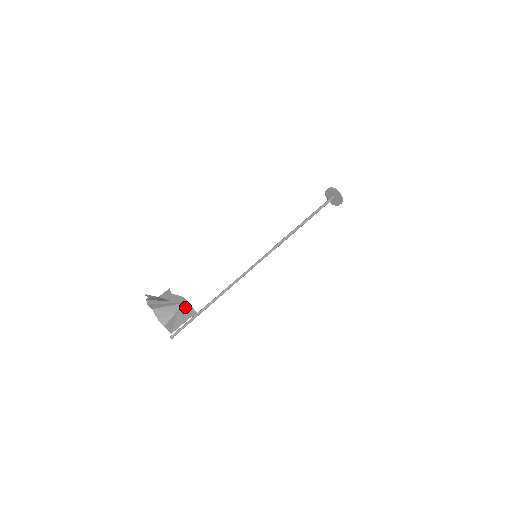
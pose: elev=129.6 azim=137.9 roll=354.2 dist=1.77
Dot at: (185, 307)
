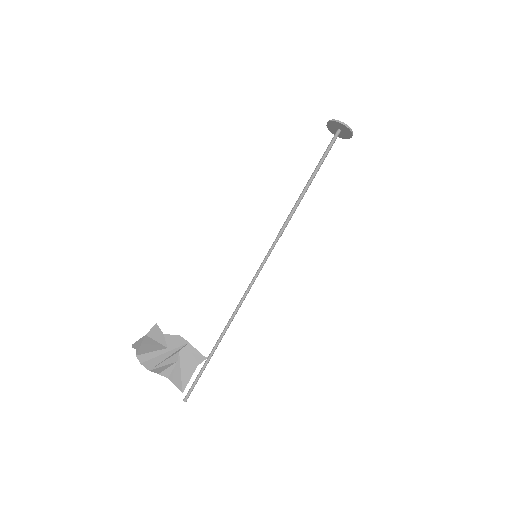
Dot at: (187, 351)
